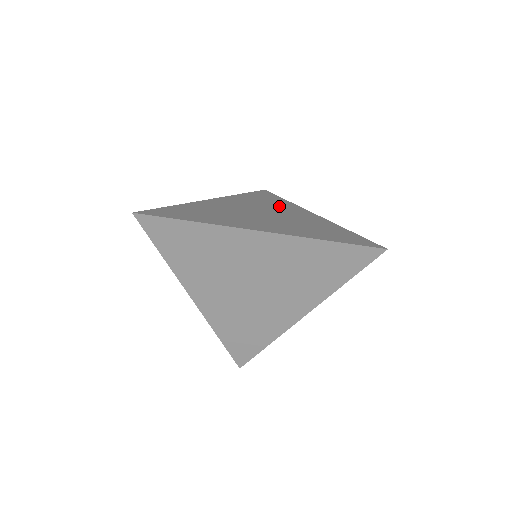
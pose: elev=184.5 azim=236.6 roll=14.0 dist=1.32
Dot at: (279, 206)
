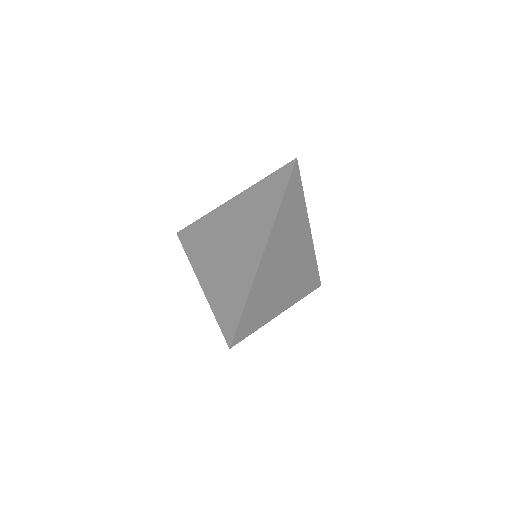
Dot at: occluded
